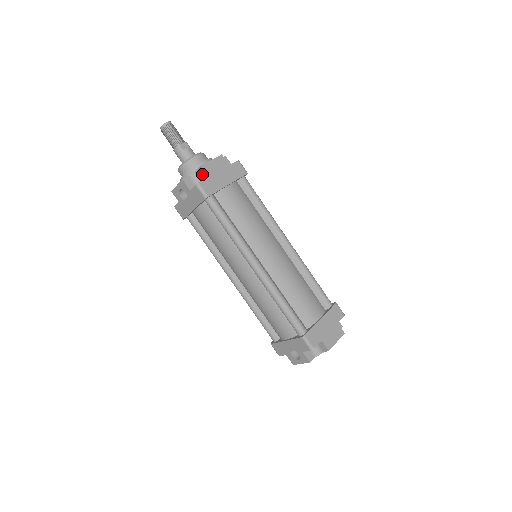
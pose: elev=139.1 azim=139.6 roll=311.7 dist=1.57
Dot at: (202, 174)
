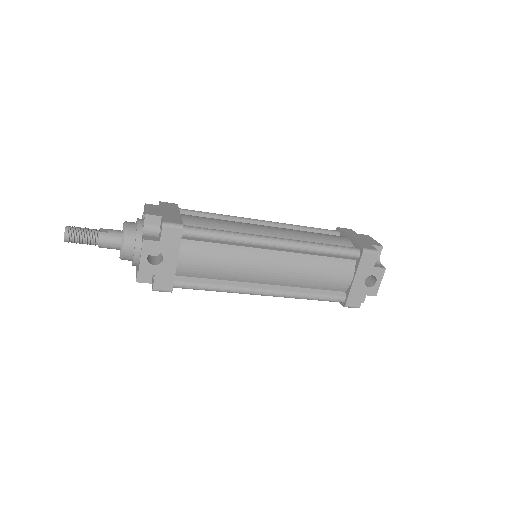
Dot at: (153, 222)
